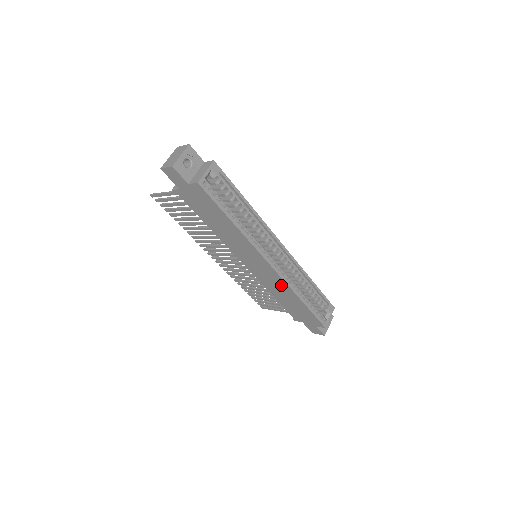
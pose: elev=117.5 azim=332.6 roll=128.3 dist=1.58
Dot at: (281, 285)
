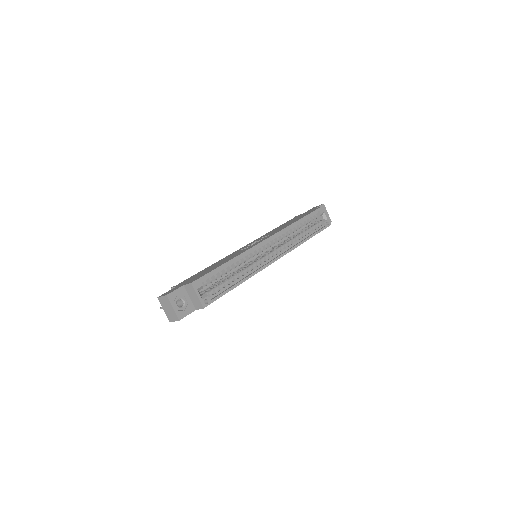
Dot at: occluded
